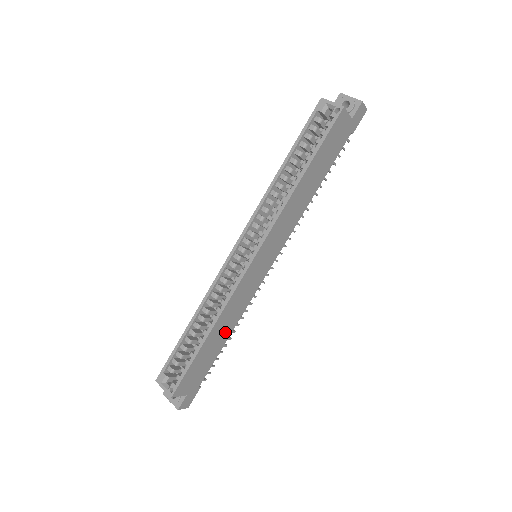
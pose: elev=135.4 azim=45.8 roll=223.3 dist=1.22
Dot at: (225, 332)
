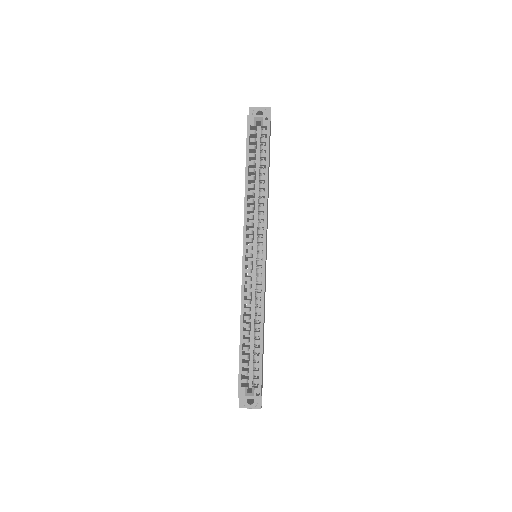
Dot at: occluded
